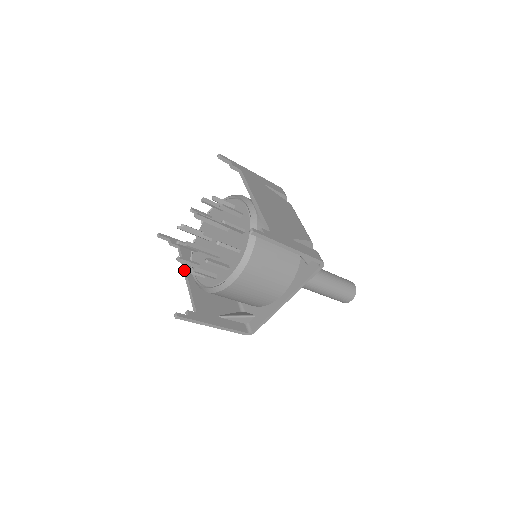
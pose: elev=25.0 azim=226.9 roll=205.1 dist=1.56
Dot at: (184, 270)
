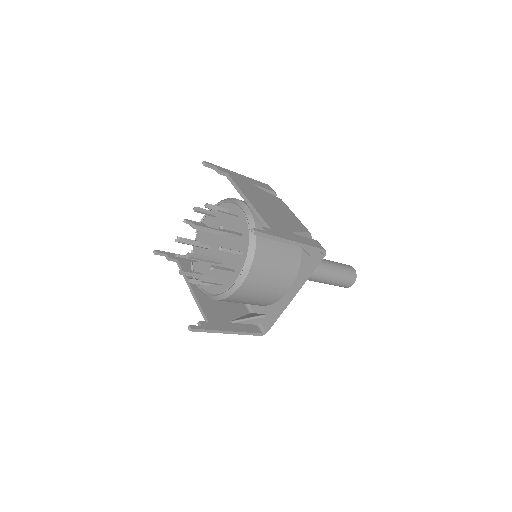
Dot at: (189, 282)
